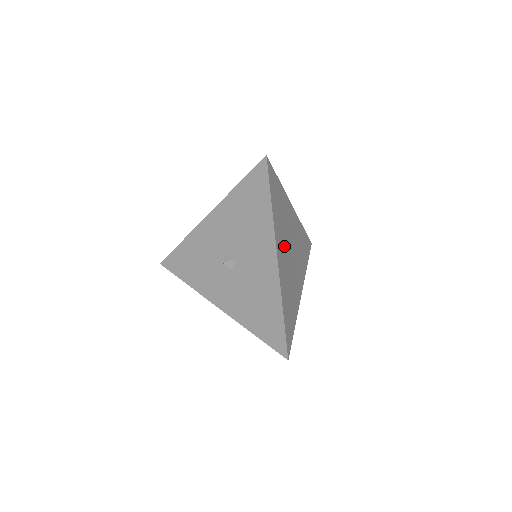
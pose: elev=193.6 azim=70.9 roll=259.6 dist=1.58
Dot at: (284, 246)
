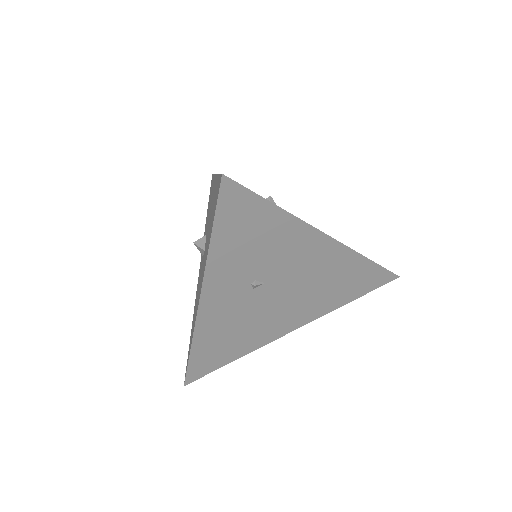
Dot at: (244, 286)
